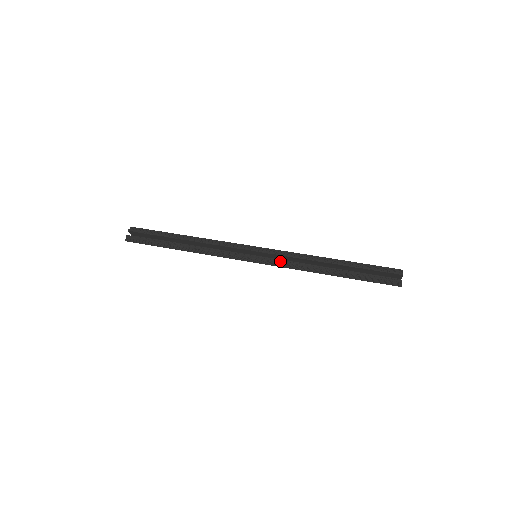
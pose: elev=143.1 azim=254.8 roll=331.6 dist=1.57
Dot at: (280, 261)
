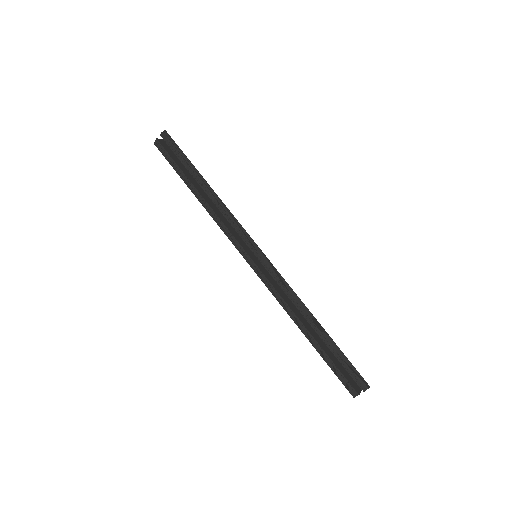
Dot at: (270, 282)
